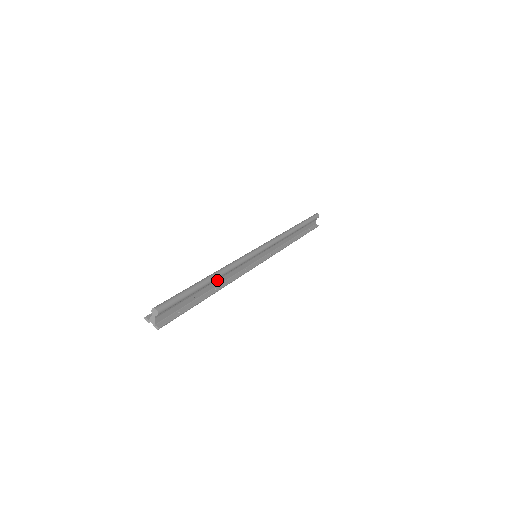
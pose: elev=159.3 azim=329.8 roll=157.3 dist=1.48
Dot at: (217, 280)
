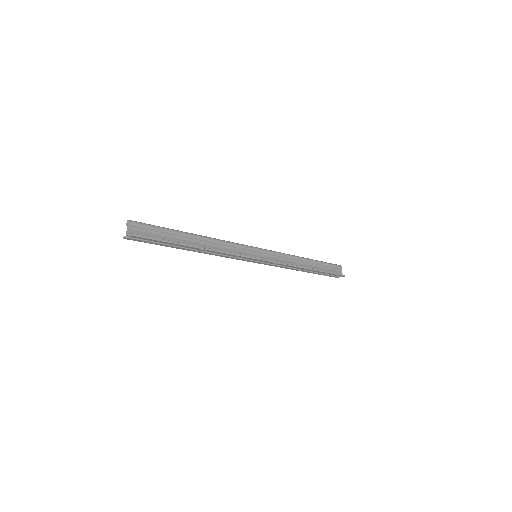
Dot at: (204, 244)
